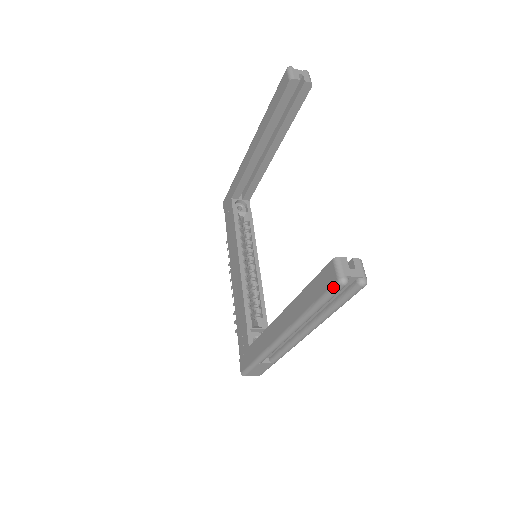
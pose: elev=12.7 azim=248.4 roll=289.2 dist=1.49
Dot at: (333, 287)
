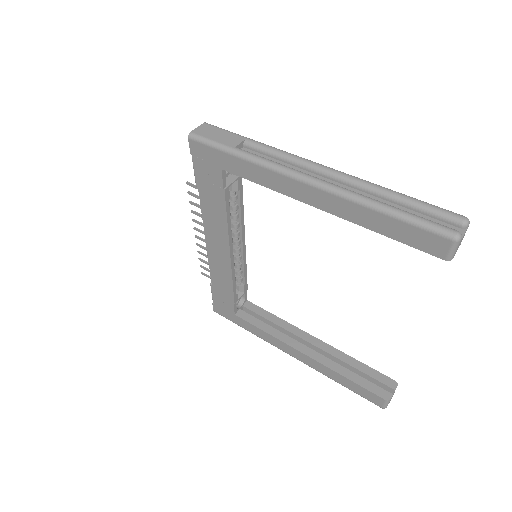
Dot at: (375, 404)
